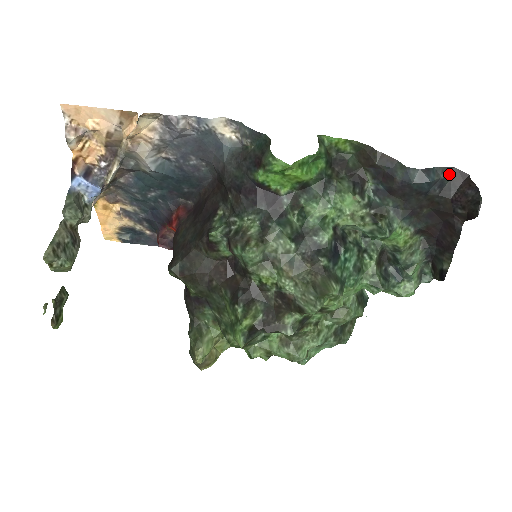
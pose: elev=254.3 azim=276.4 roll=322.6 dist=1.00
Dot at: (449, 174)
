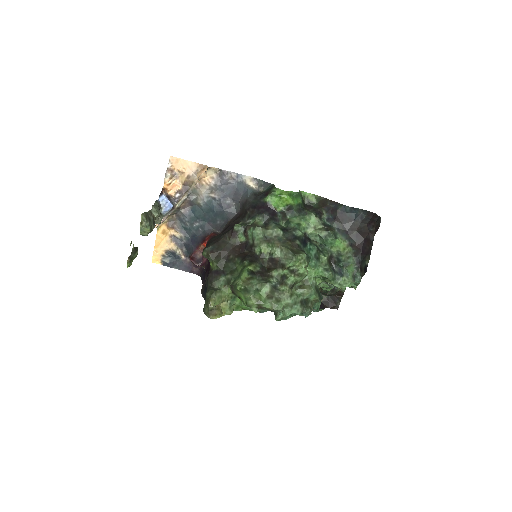
Dot at: (365, 213)
